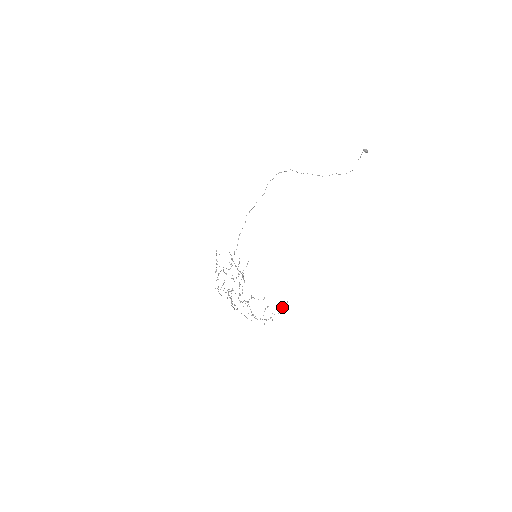
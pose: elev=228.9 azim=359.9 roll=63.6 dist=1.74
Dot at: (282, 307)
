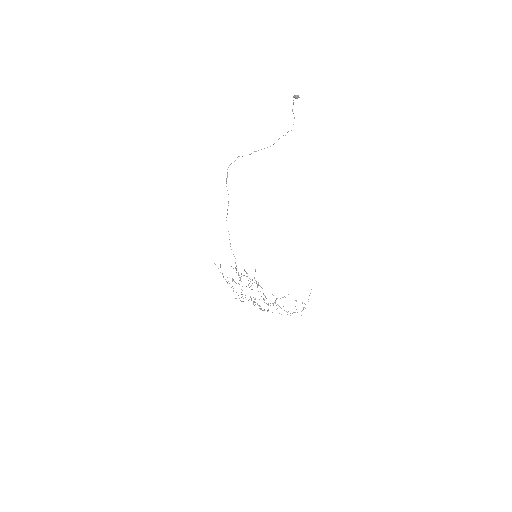
Dot at: (309, 295)
